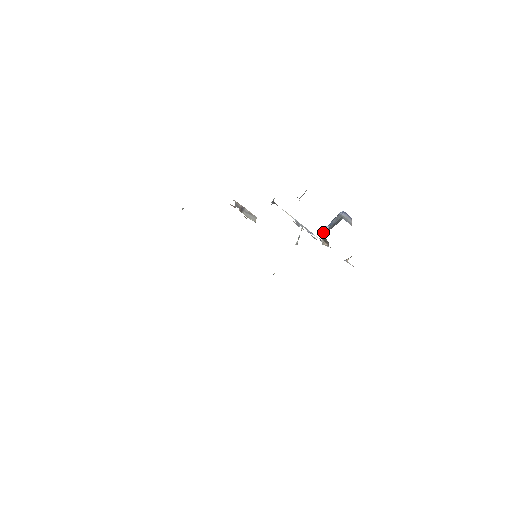
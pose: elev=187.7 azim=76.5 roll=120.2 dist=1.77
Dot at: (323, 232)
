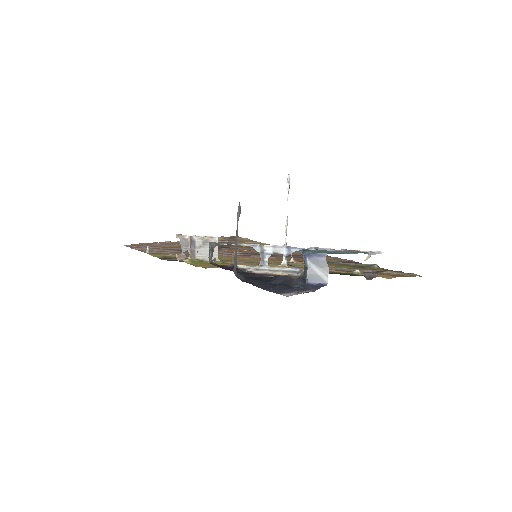
Dot at: occluded
